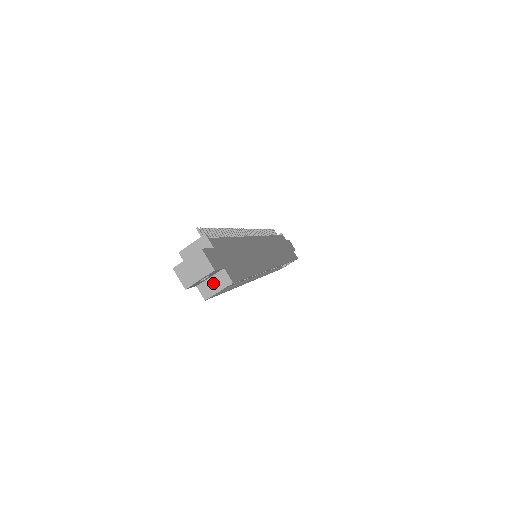
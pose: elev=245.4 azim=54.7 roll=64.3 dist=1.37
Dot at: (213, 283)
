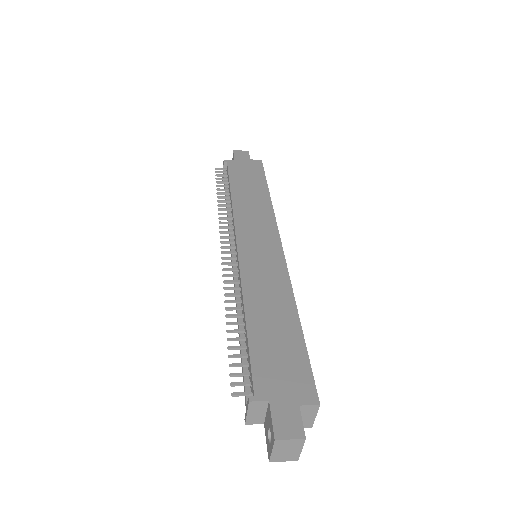
Dot at: (303, 417)
